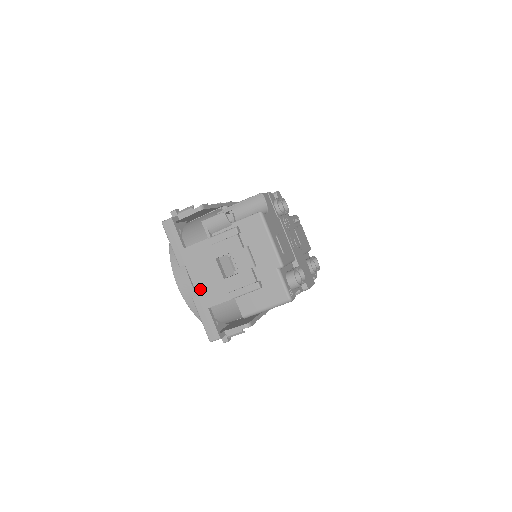
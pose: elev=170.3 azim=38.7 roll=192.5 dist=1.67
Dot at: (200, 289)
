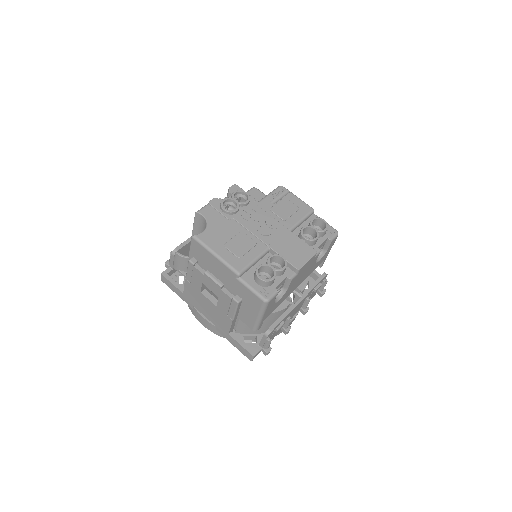
Dot at: (213, 321)
